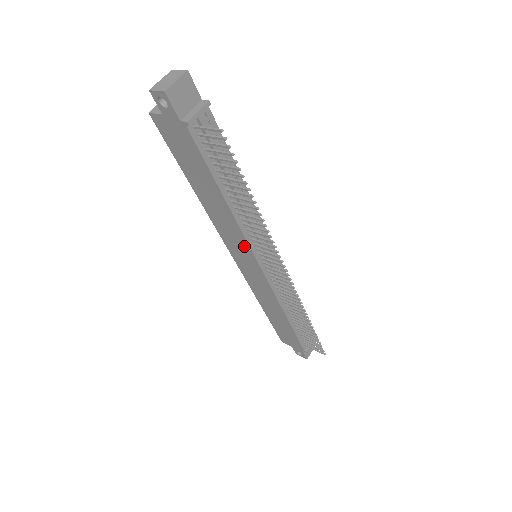
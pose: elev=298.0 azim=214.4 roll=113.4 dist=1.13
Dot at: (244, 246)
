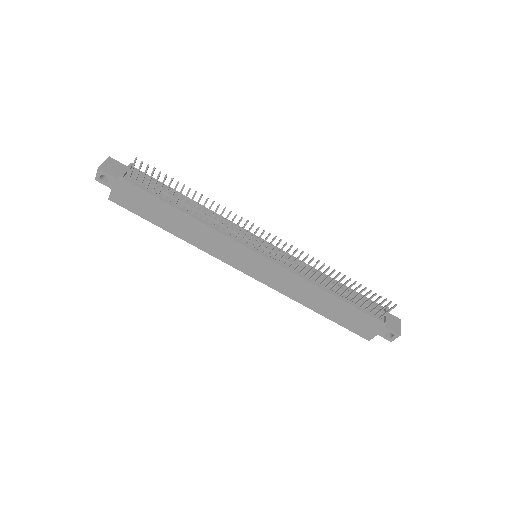
Dot at: (232, 245)
